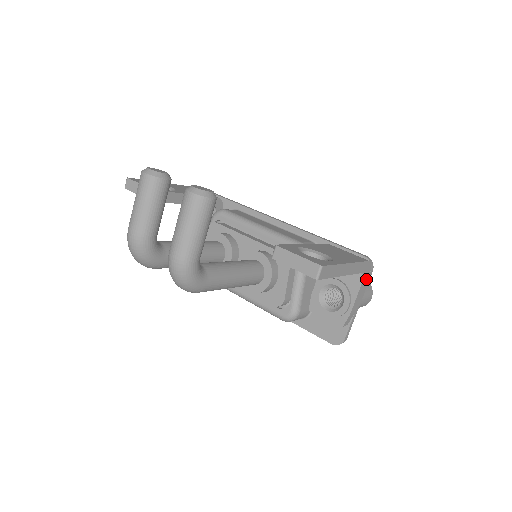
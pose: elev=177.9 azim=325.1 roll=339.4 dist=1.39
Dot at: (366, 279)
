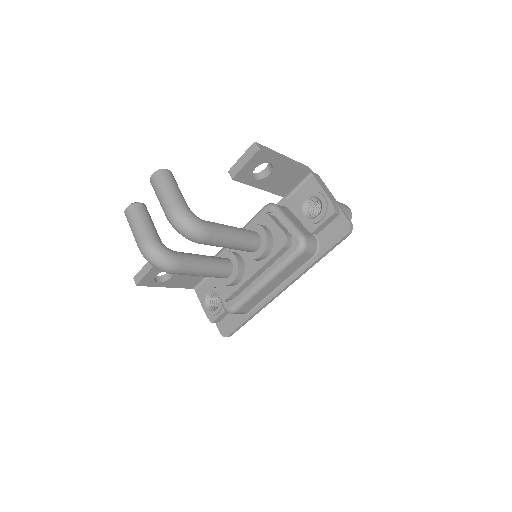
Dot at: (318, 179)
